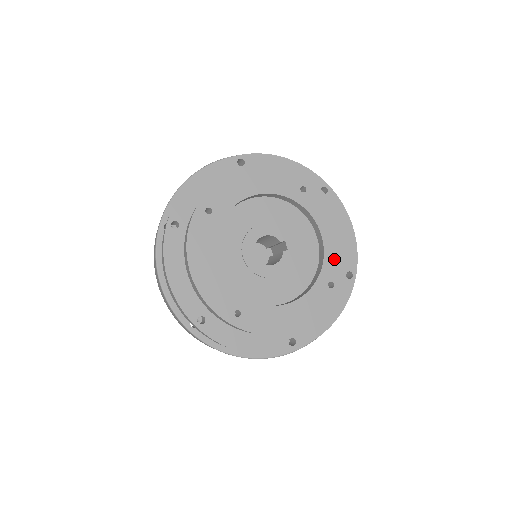
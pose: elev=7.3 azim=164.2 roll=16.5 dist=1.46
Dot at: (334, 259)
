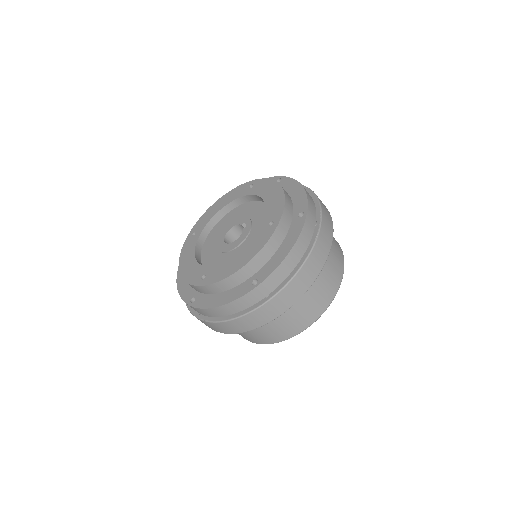
Dot at: (273, 208)
